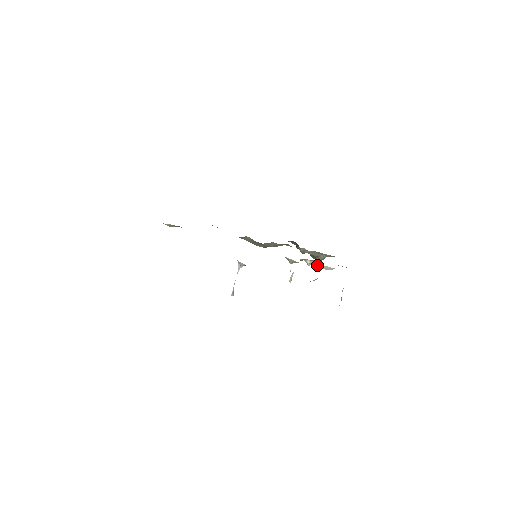
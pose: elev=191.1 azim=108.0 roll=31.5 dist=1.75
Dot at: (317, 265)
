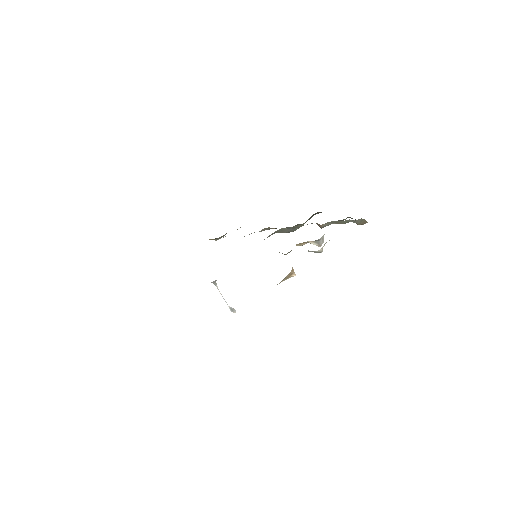
Dot at: occluded
